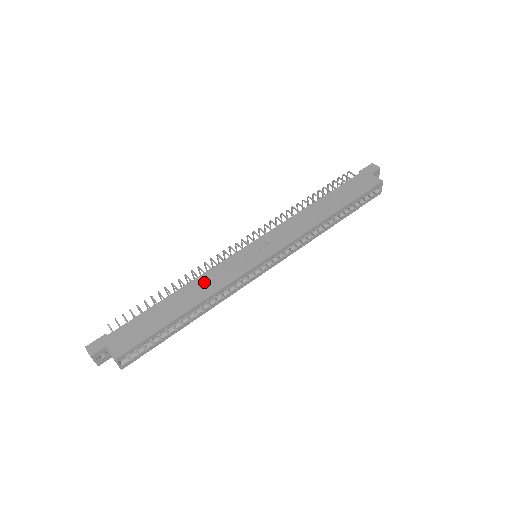
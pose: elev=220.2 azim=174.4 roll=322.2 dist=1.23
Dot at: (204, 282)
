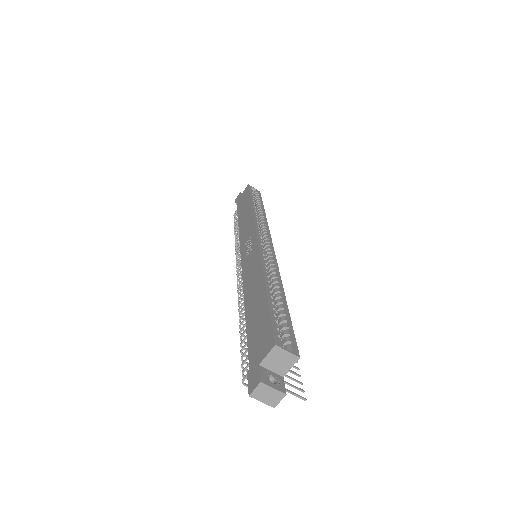
Dot at: (249, 282)
